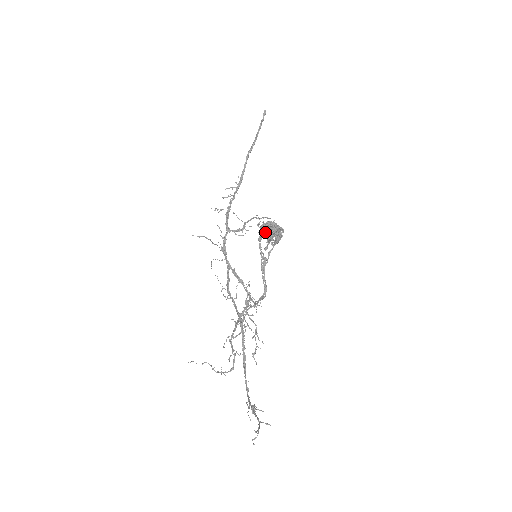
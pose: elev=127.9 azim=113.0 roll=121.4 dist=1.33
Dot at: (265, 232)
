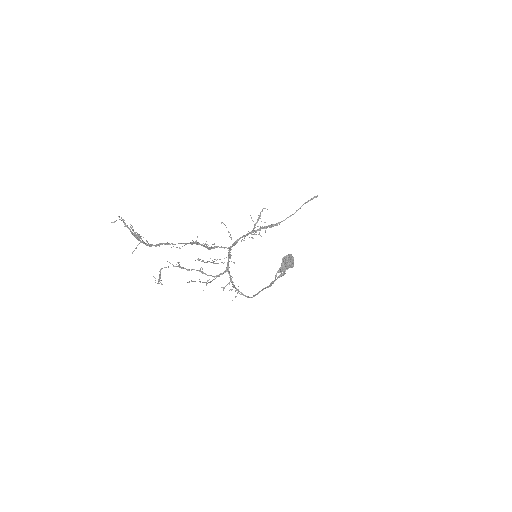
Dot at: occluded
